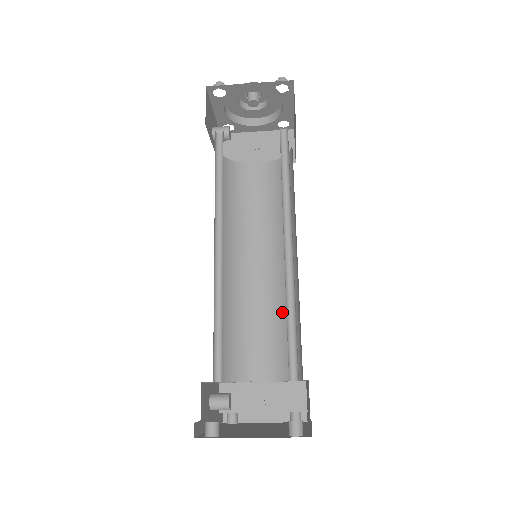
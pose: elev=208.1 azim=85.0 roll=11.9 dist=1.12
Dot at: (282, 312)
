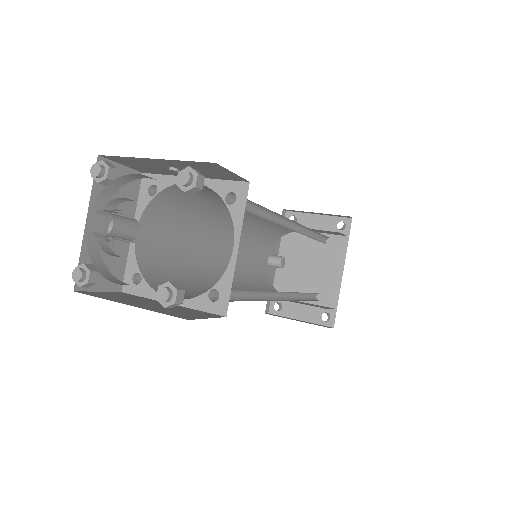
Dot at: occluded
